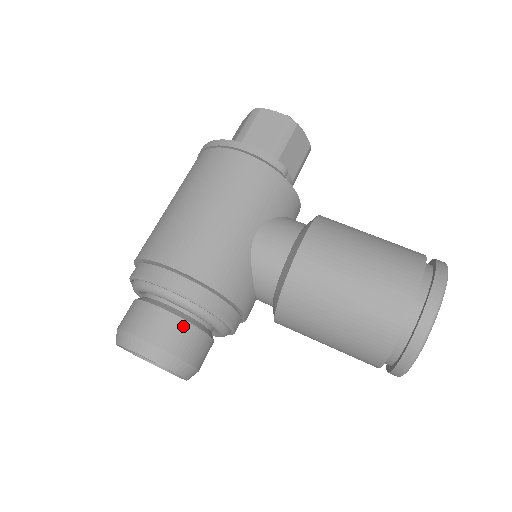
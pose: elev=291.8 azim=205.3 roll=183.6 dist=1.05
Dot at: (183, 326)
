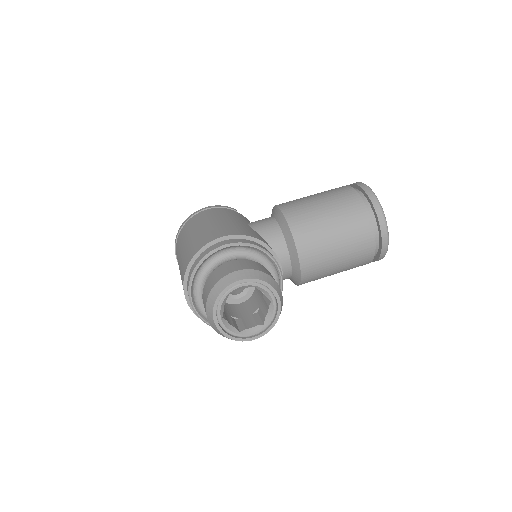
Dot at: (251, 262)
